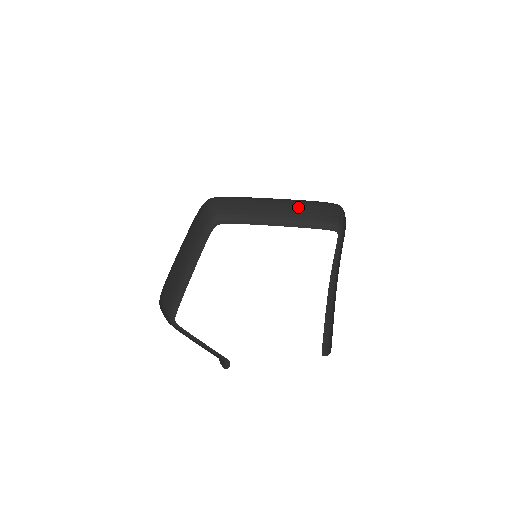
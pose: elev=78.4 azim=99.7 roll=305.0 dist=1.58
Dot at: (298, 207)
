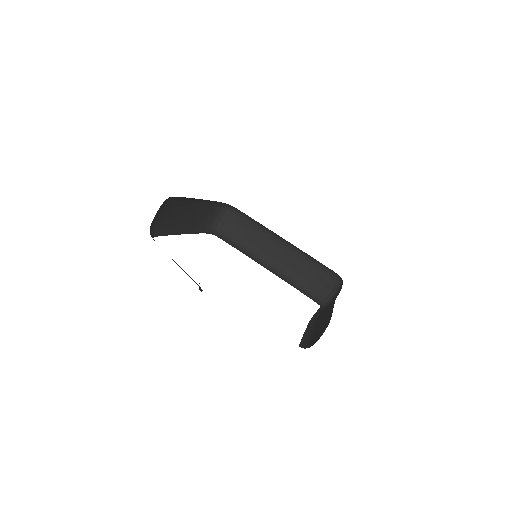
Dot at: (298, 264)
